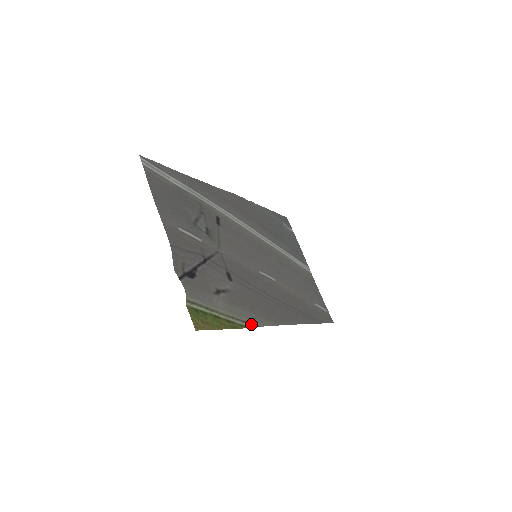
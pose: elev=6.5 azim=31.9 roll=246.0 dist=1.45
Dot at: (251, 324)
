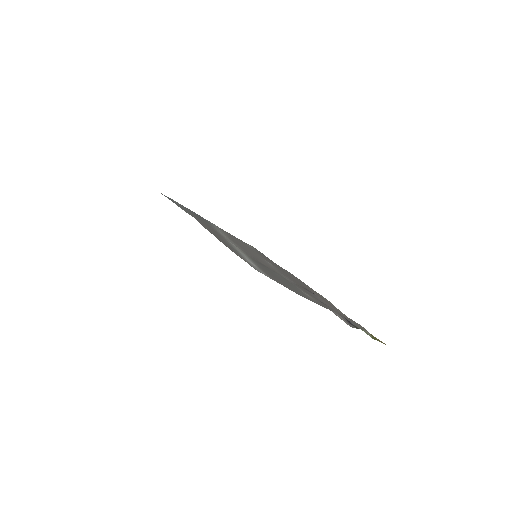
Dot at: occluded
